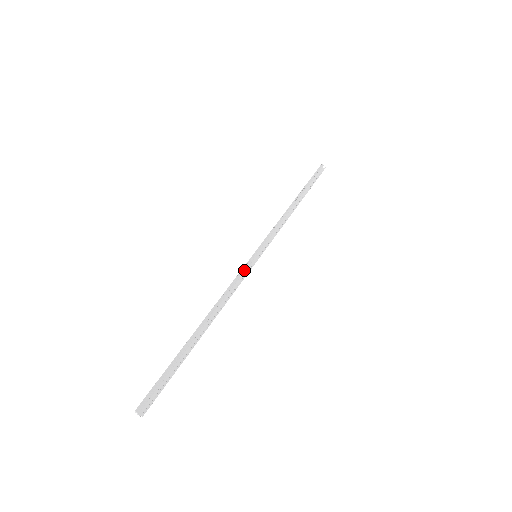
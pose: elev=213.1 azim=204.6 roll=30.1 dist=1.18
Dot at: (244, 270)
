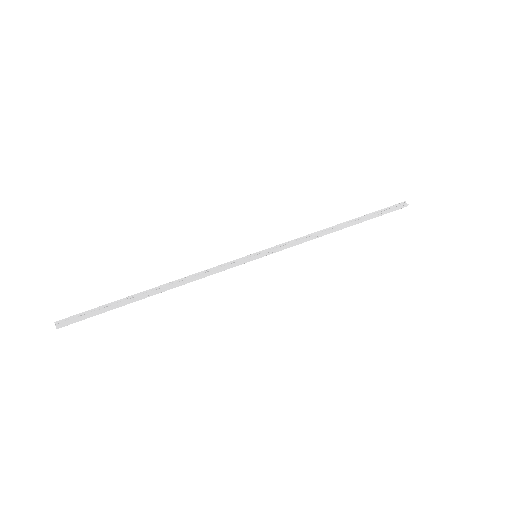
Dot at: (233, 262)
